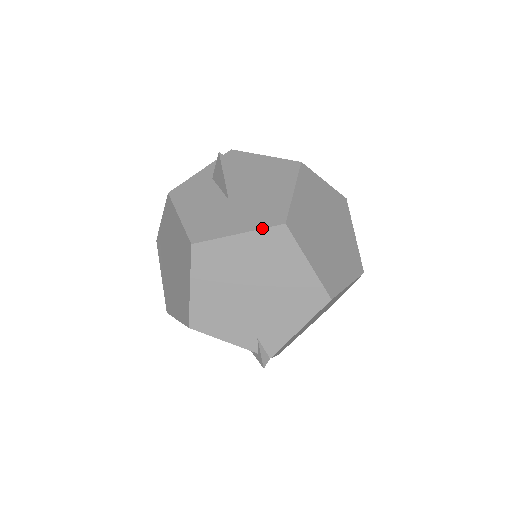
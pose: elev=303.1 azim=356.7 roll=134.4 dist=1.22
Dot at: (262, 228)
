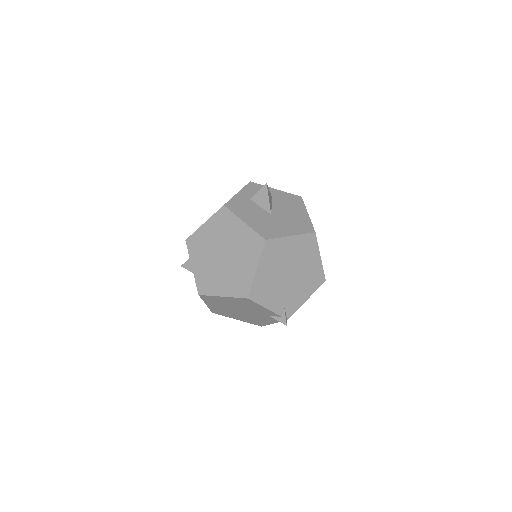
Dot at: (304, 233)
